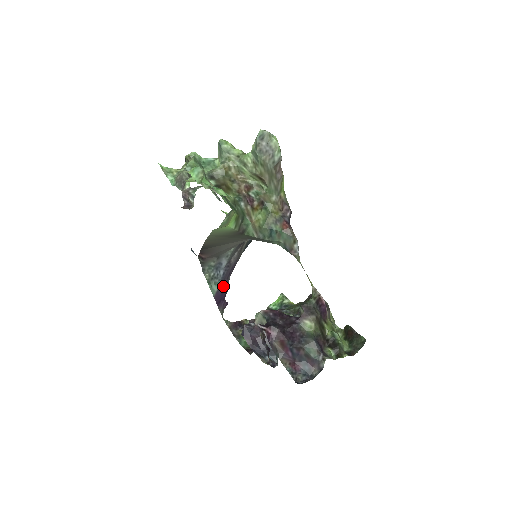
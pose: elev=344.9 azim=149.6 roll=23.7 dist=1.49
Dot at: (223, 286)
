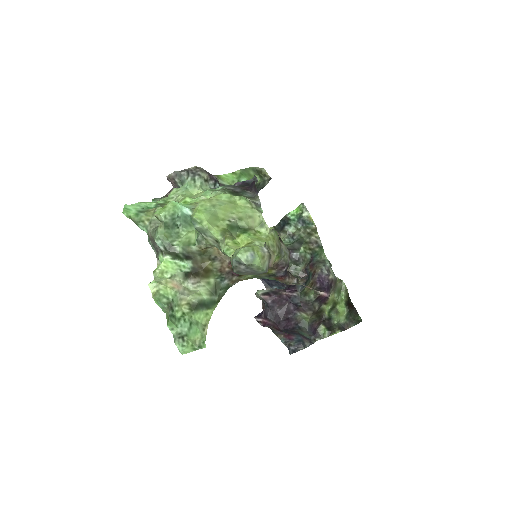
Dot at: occluded
